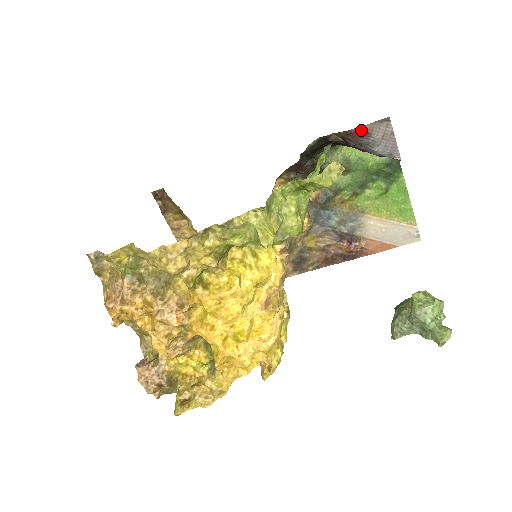
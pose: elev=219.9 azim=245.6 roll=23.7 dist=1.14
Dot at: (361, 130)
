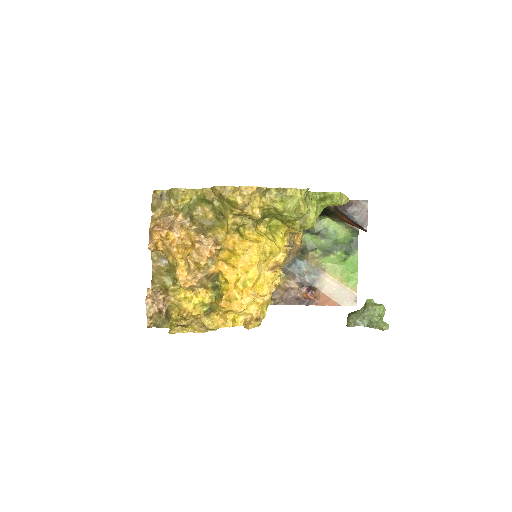
Dot at: (349, 202)
